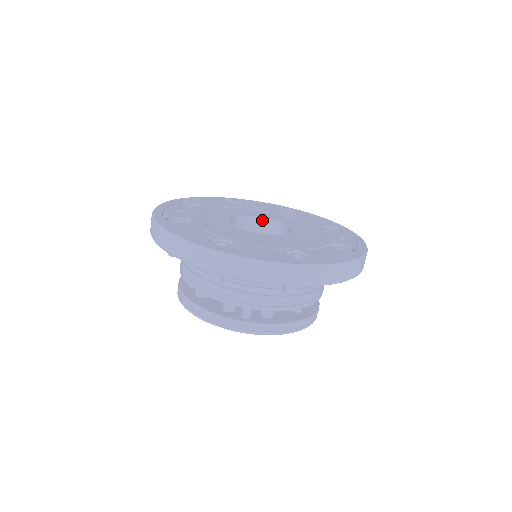
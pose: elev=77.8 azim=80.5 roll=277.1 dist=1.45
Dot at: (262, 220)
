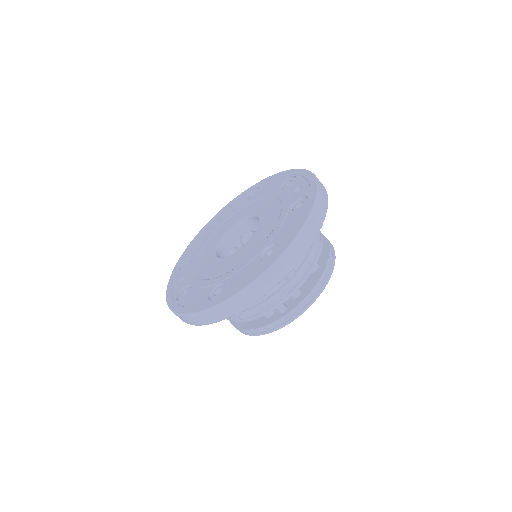
Dot at: (237, 226)
